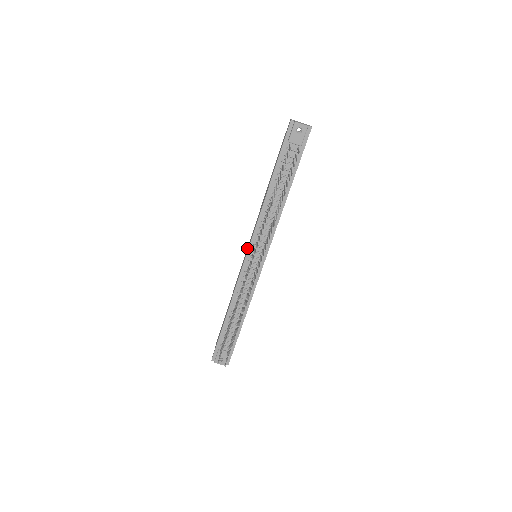
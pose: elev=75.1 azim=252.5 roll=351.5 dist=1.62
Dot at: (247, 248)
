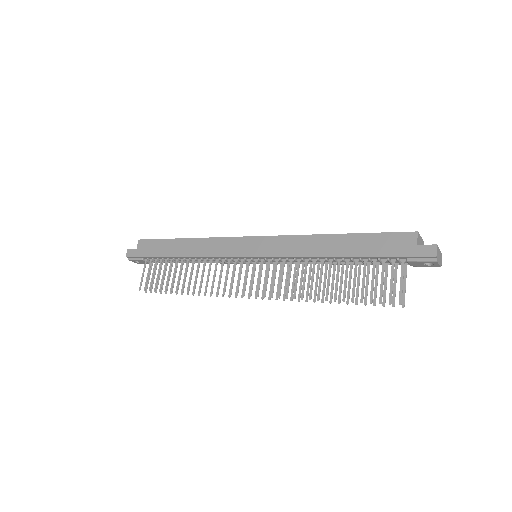
Dot at: (253, 239)
